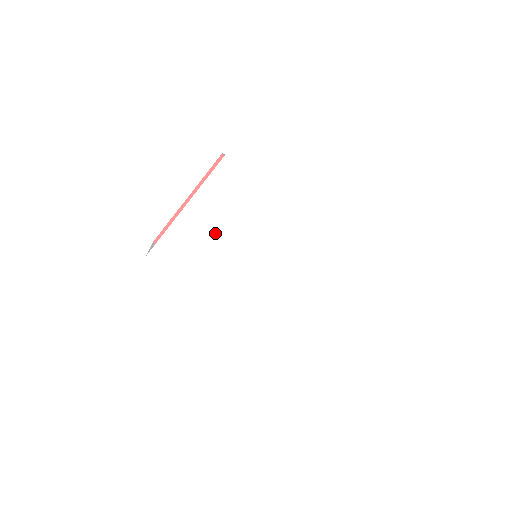
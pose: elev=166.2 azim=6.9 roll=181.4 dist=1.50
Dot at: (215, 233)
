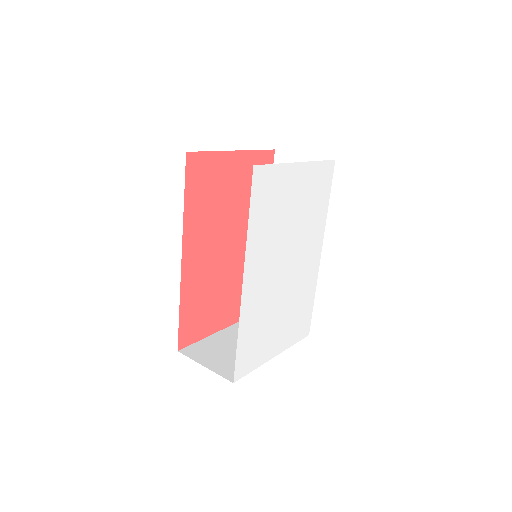
Dot at: (292, 207)
